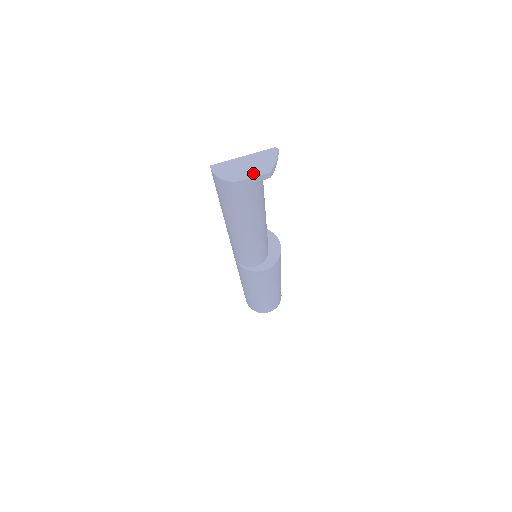
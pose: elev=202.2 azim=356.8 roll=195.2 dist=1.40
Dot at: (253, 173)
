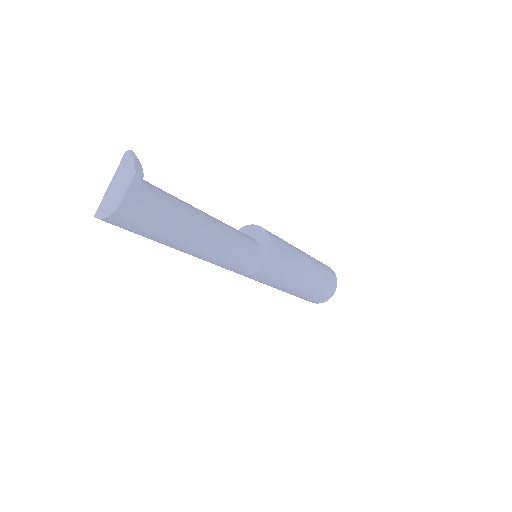
Dot at: (125, 187)
